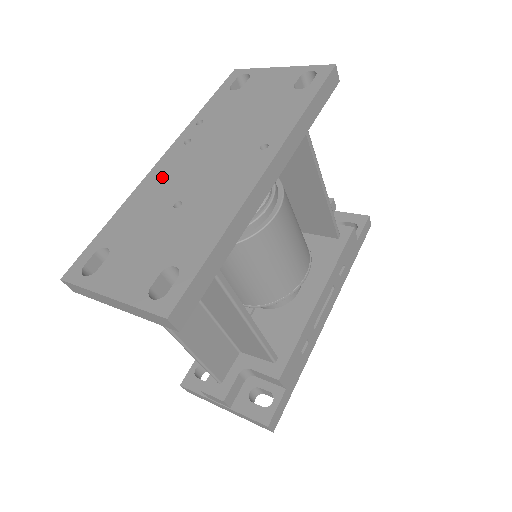
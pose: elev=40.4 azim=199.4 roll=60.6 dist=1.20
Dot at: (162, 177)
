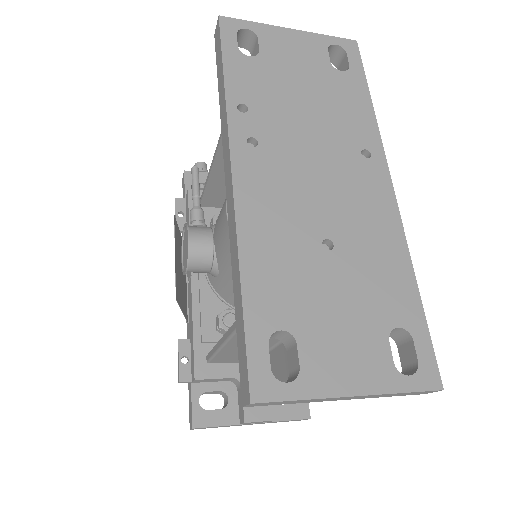
Dot at: (265, 204)
